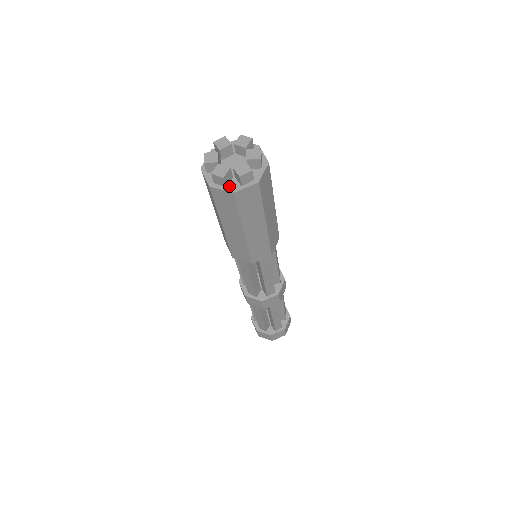
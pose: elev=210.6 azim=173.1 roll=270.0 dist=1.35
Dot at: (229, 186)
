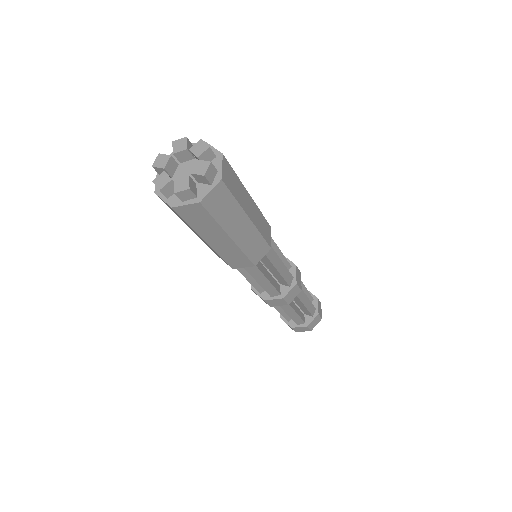
Dot at: (171, 198)
